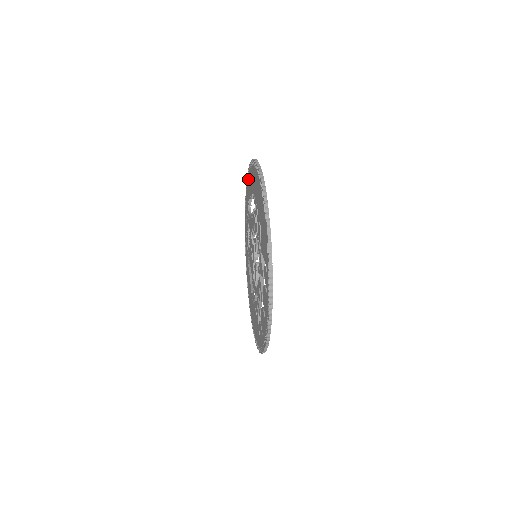
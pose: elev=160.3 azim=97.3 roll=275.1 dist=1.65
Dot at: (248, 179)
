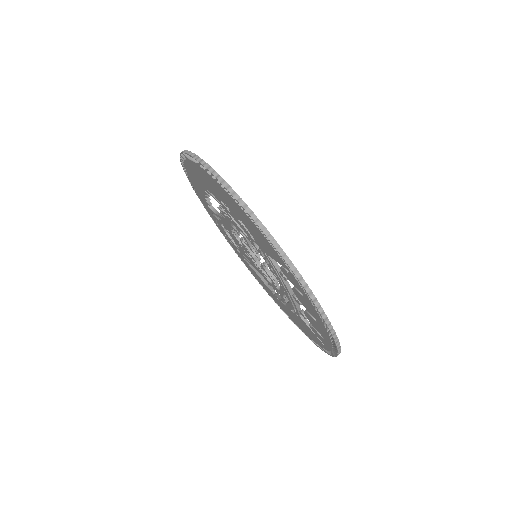
Dot at: (189, 177)
